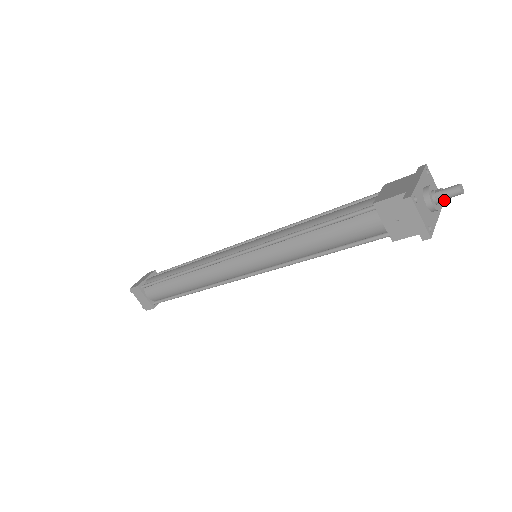
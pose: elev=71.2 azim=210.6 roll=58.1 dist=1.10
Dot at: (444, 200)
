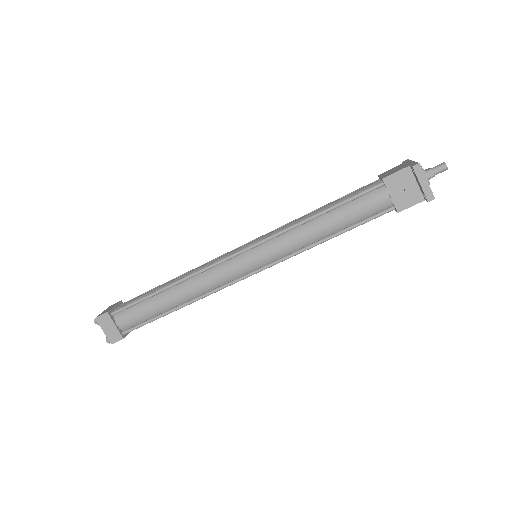
Dot at: (434, 176)
